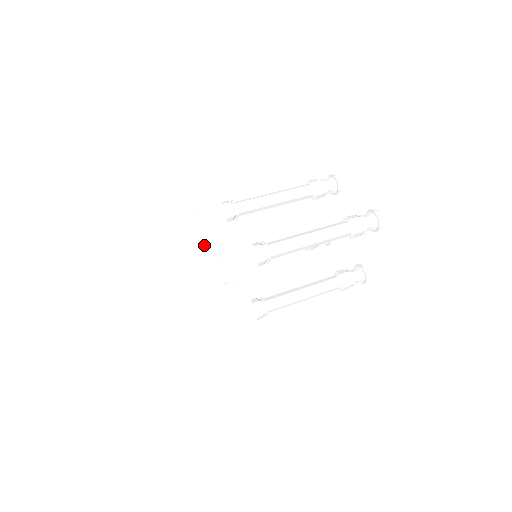
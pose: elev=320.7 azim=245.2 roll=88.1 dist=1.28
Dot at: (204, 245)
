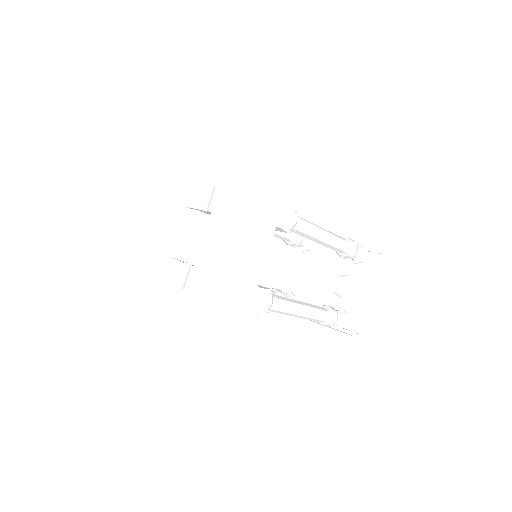
Dot at: occluded
